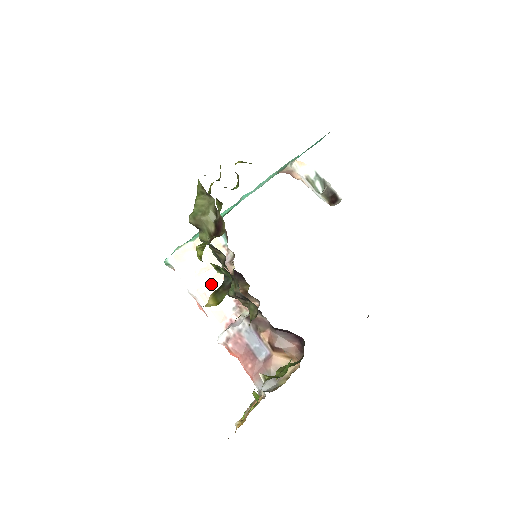
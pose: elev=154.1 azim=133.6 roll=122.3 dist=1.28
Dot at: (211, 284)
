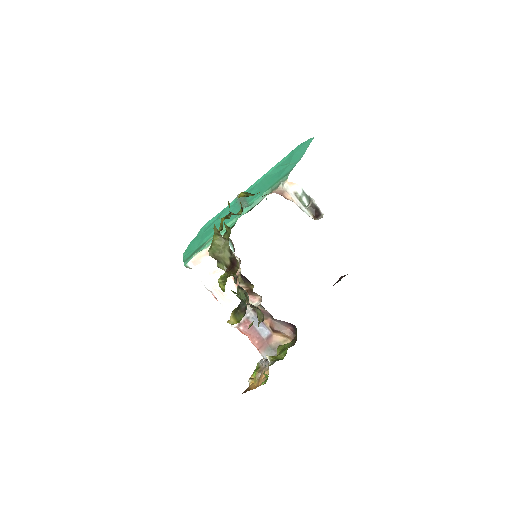
Dot at: occluded
